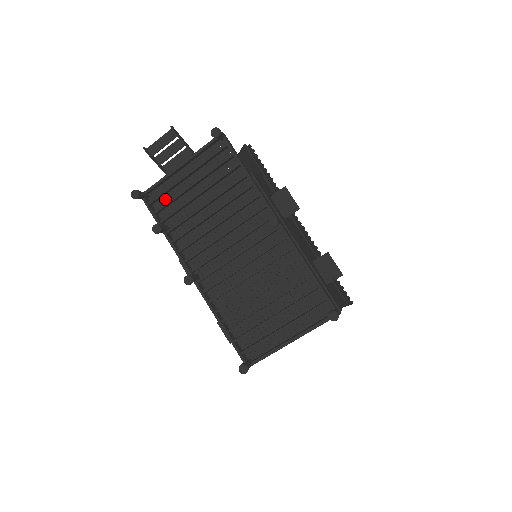
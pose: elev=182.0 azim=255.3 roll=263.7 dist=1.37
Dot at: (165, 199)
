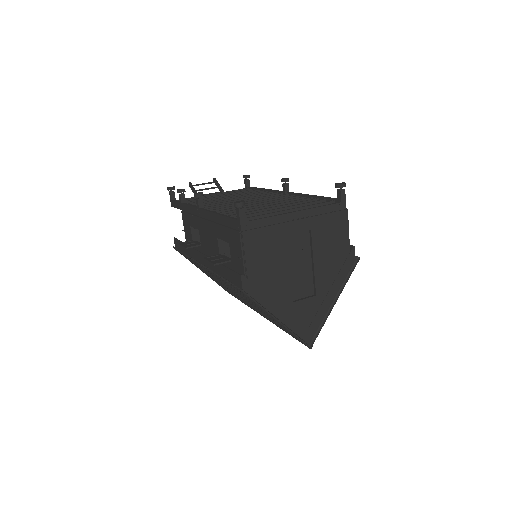
Dot at: occluded
